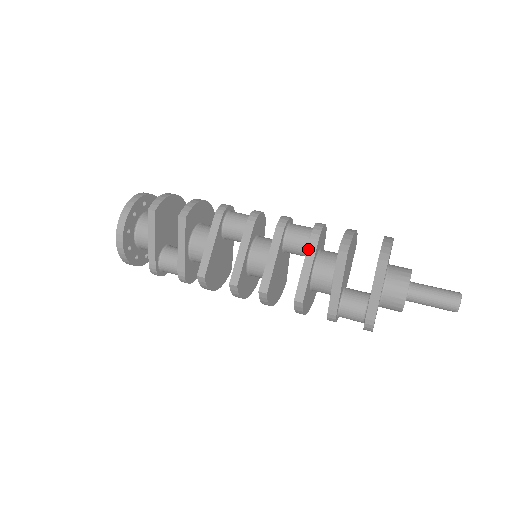
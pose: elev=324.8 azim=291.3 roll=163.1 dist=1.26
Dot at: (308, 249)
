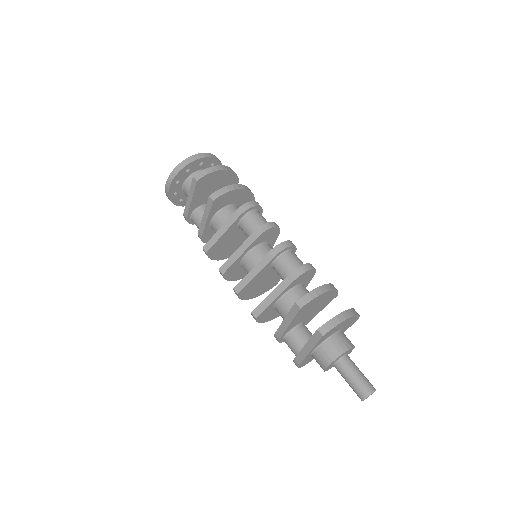
Dot at: (283, 282)
